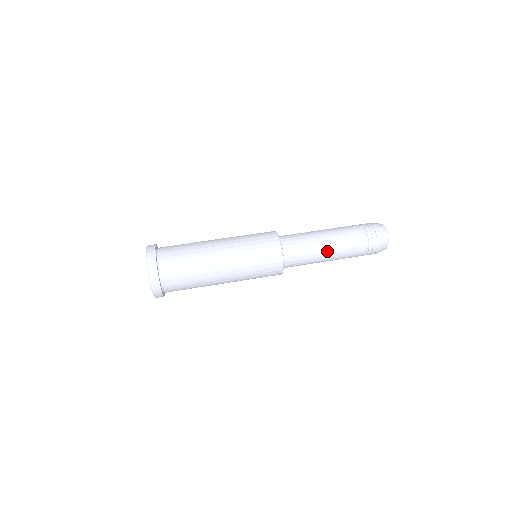
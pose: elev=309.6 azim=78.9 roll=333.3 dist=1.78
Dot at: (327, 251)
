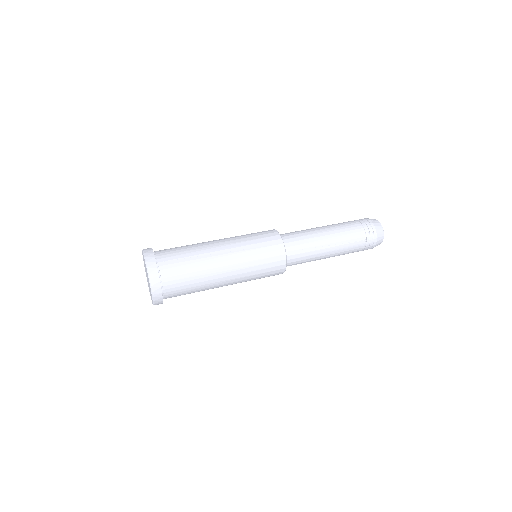
Dot at: (327, 251)
